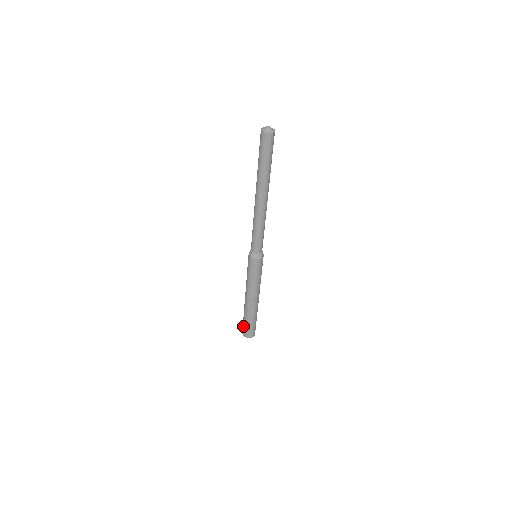
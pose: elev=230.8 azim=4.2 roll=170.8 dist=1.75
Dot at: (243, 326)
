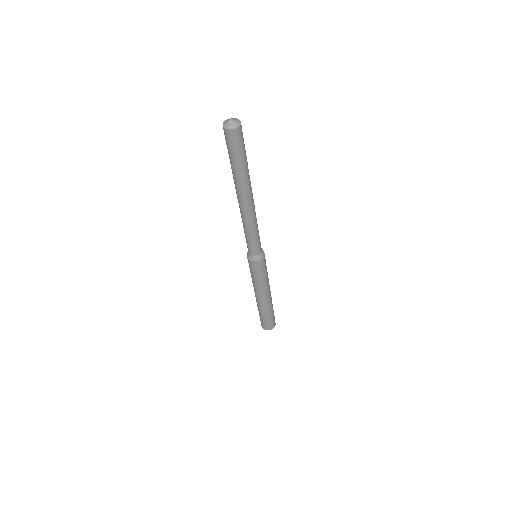
Dot at: (263, 323)
